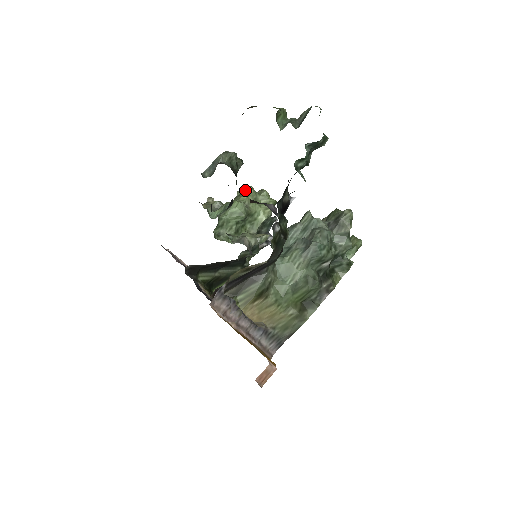
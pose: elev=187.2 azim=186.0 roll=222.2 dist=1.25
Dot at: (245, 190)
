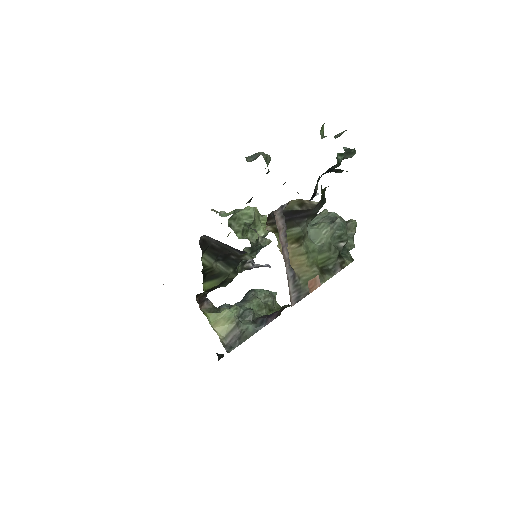
Dot at: occluded
